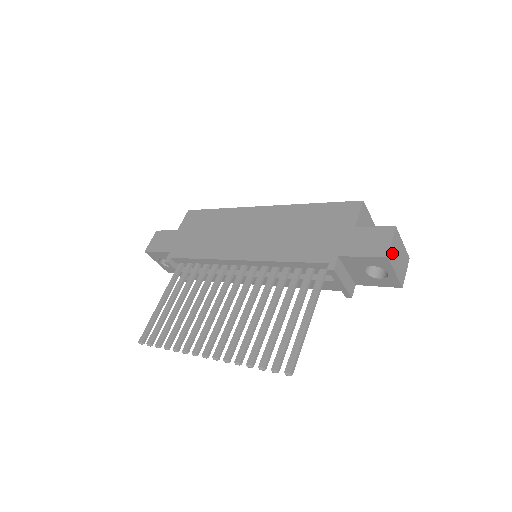
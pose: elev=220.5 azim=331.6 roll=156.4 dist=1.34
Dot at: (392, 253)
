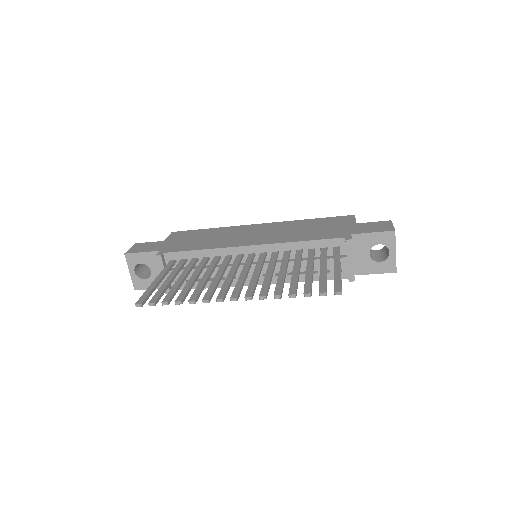
Dot at: occluded
